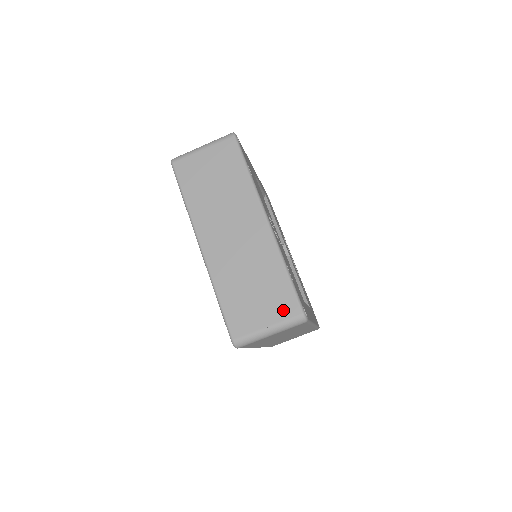
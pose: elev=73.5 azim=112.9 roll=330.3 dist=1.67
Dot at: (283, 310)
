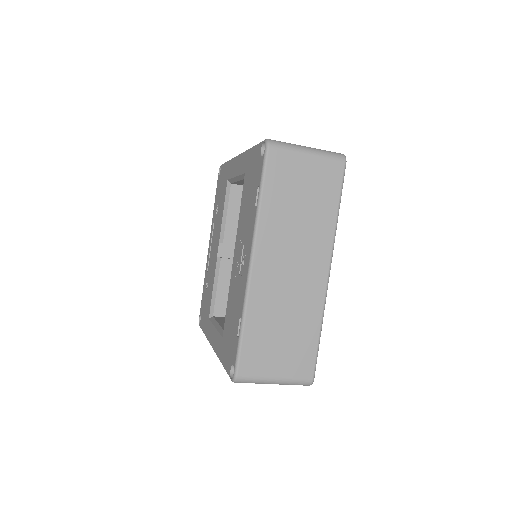
Dot at: (298, 369)
